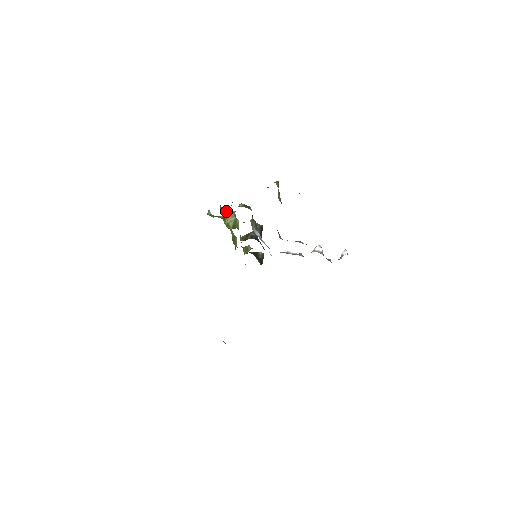
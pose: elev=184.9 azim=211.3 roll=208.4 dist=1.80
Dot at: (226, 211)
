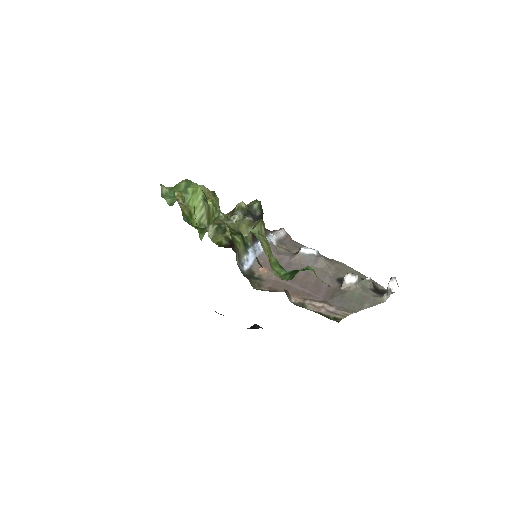
Dot at: (187, 190)
